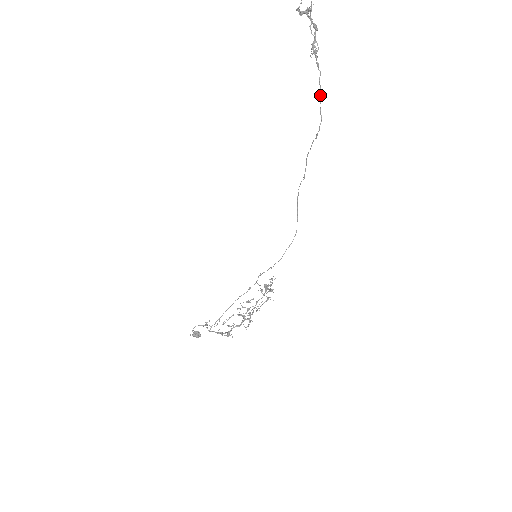
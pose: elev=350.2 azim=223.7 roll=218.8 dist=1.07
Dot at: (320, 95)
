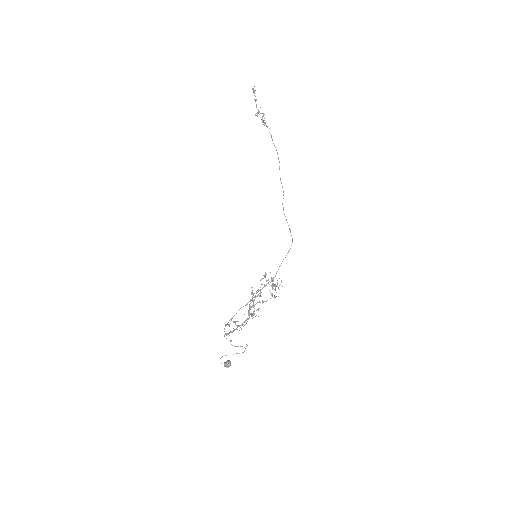
Dot at: occluded
